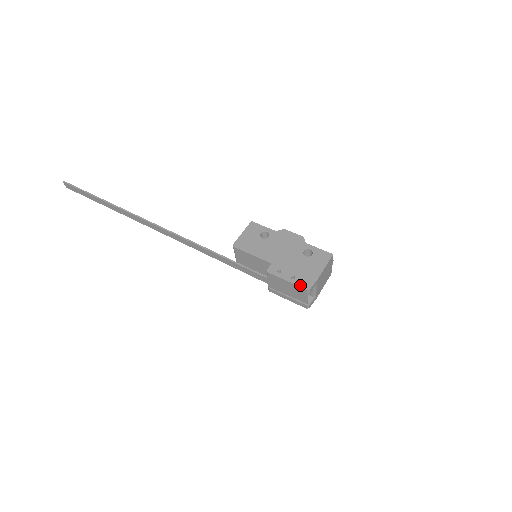
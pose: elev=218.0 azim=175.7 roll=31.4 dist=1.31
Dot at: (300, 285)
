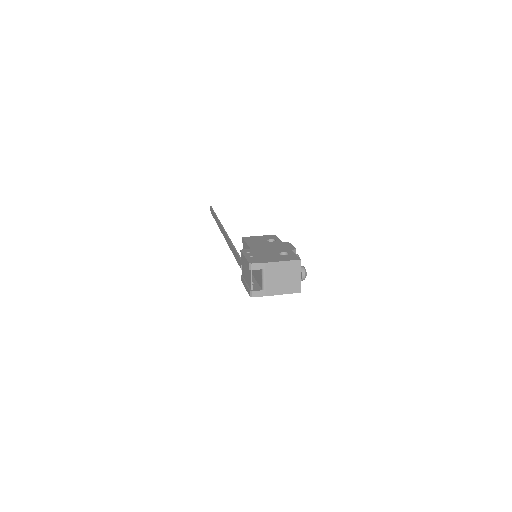
Dot at: (249, 260)
